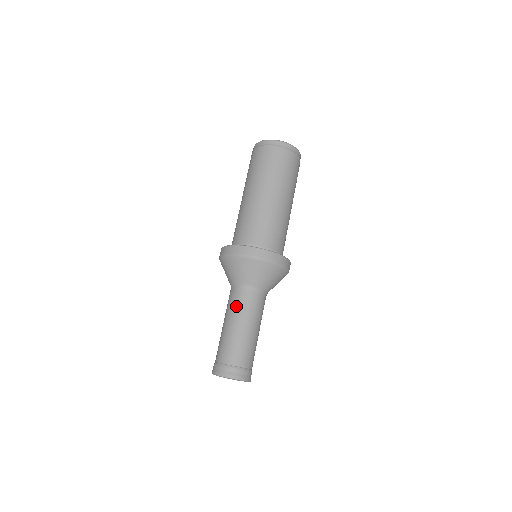
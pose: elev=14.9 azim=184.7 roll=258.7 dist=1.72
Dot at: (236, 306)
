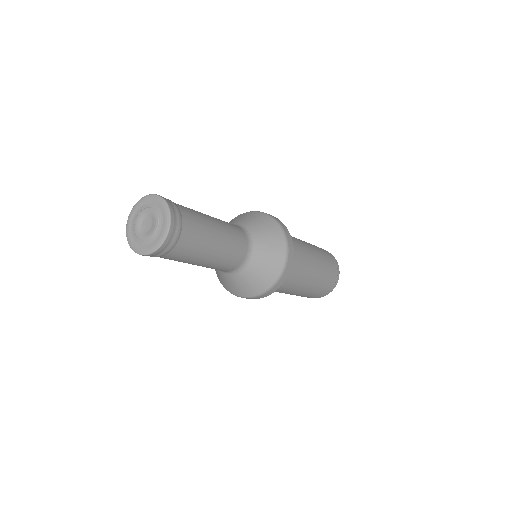
Dot at: (231, 227)
